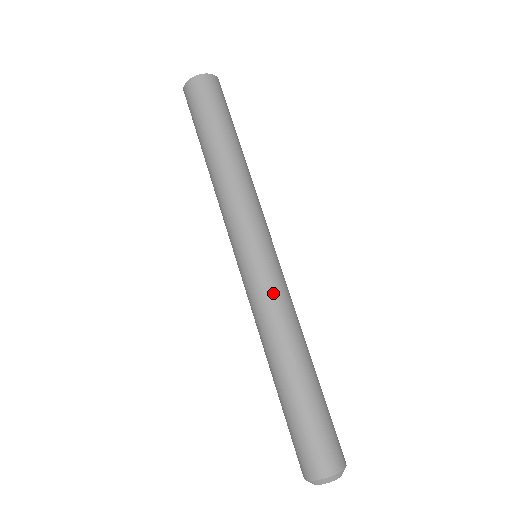
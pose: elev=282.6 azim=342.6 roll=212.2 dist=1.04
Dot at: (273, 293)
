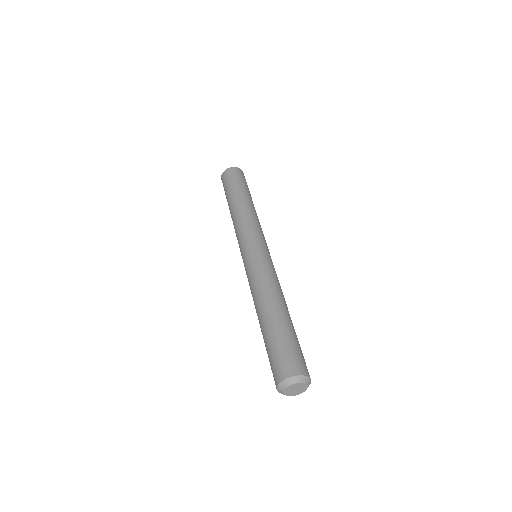
Dot at: (265, 267)
